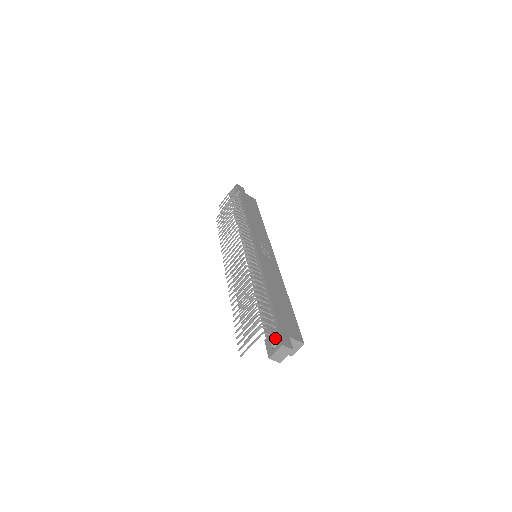
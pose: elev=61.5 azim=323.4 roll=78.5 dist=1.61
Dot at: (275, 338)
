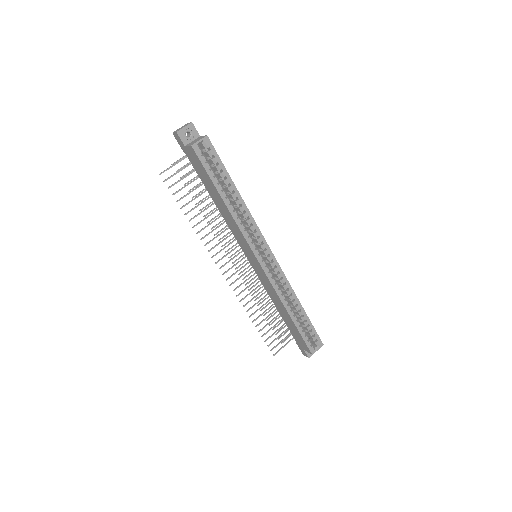
Dot at: occluded
